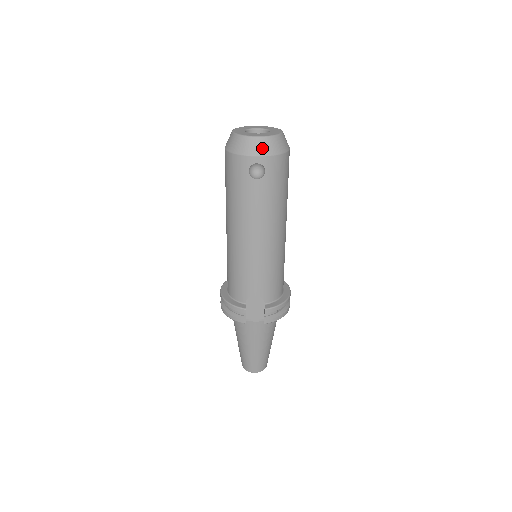
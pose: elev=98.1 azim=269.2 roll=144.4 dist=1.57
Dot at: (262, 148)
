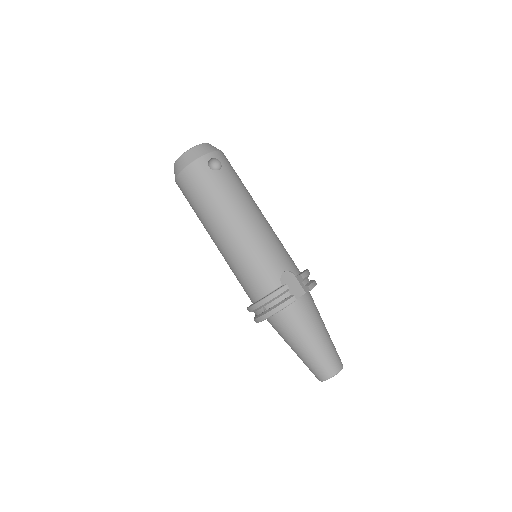
Dot at: (207, 149)
